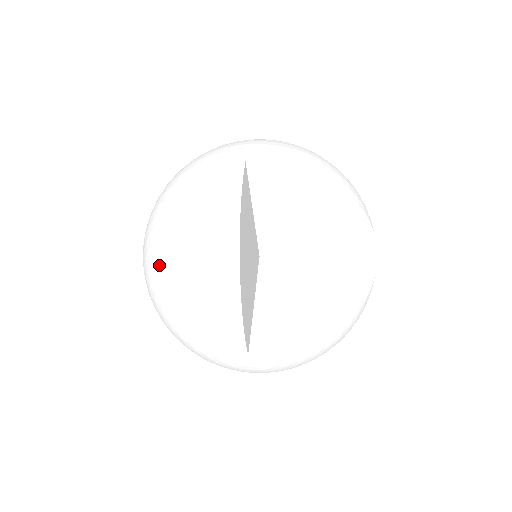
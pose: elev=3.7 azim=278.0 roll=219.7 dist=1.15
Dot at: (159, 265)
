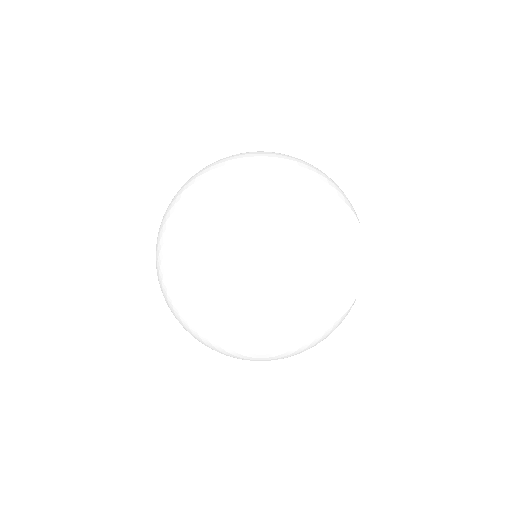
Dot at: (184, 261)
